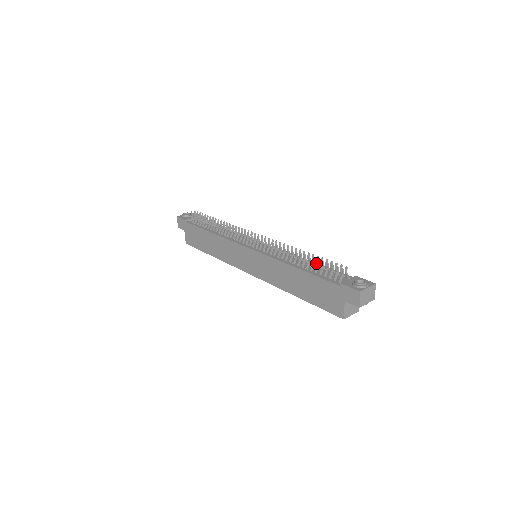
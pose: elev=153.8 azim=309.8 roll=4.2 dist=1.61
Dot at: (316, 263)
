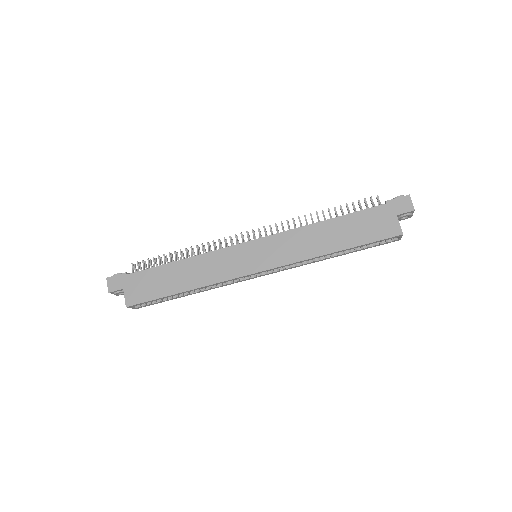
Dot at: occluded
